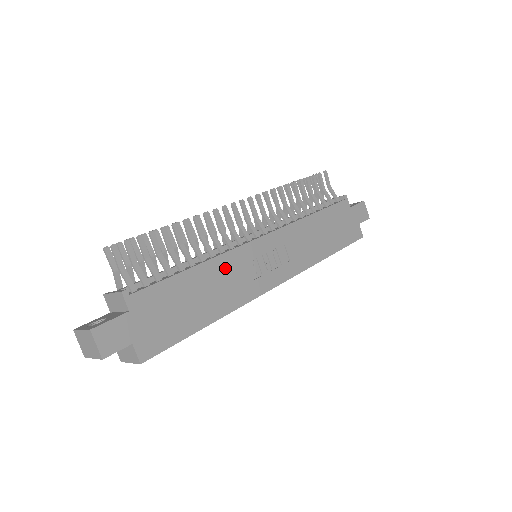
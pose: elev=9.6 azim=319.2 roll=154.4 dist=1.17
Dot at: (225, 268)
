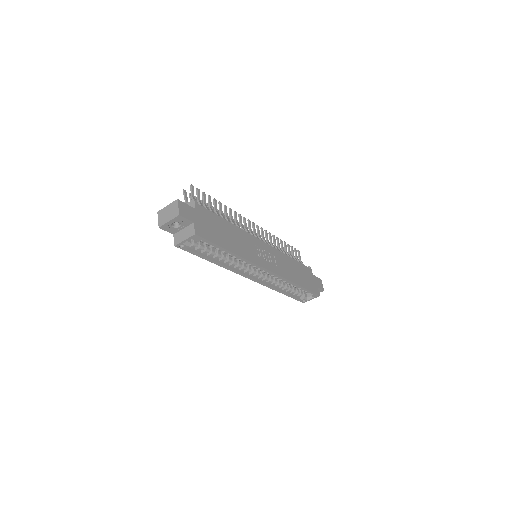
Dot at: (243, 236)
